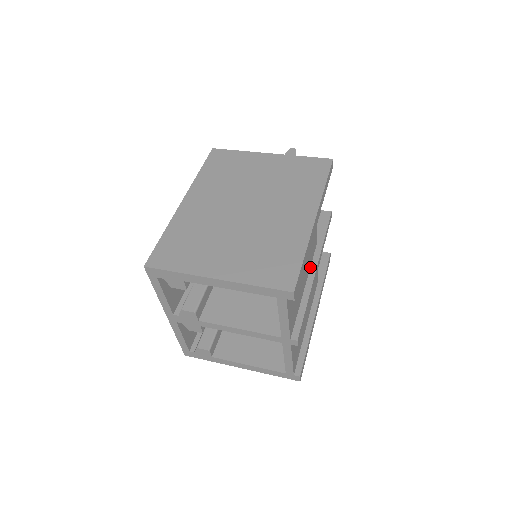
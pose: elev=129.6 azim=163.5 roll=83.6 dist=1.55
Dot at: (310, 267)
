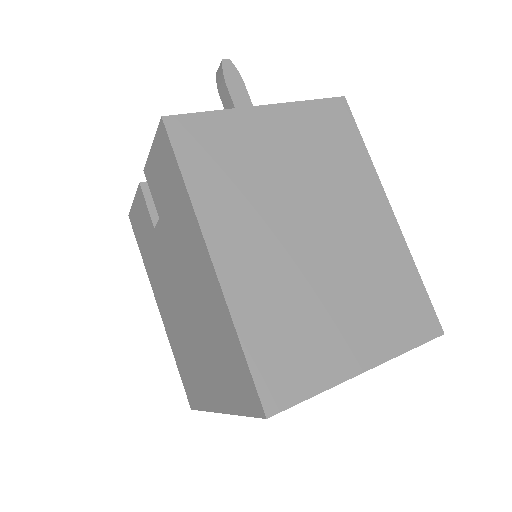
Dot at: occluded
